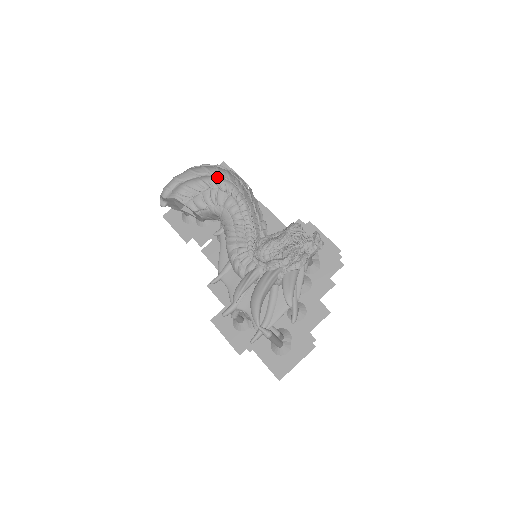
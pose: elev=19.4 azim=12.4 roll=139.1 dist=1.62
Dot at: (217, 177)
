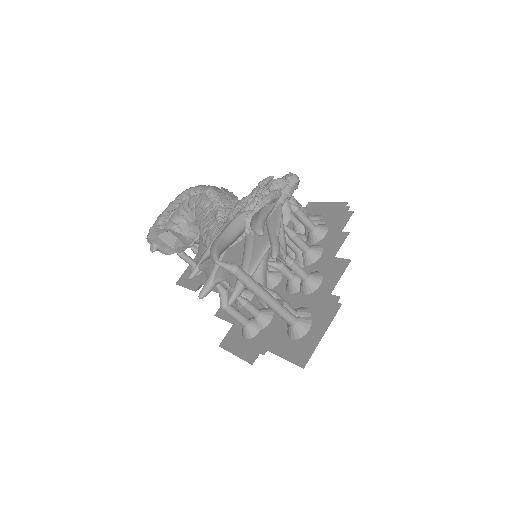
Dot at: (187, 189)
